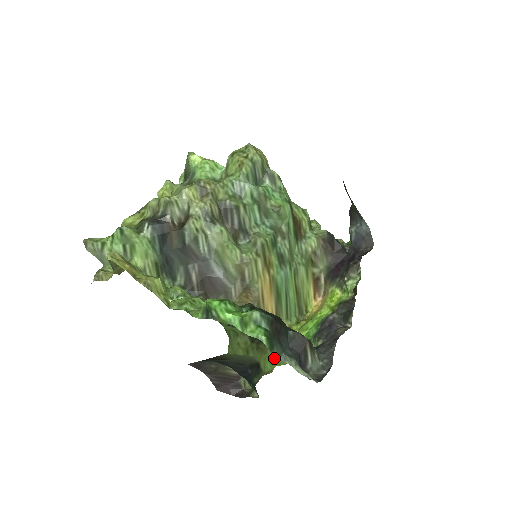
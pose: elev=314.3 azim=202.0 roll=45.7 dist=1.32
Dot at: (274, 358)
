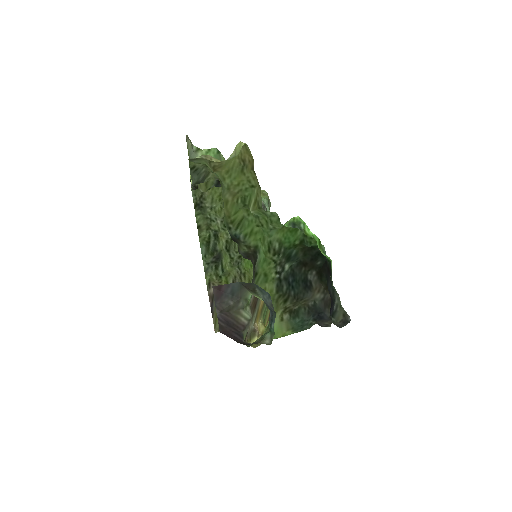
Dot at: (275, 325)
